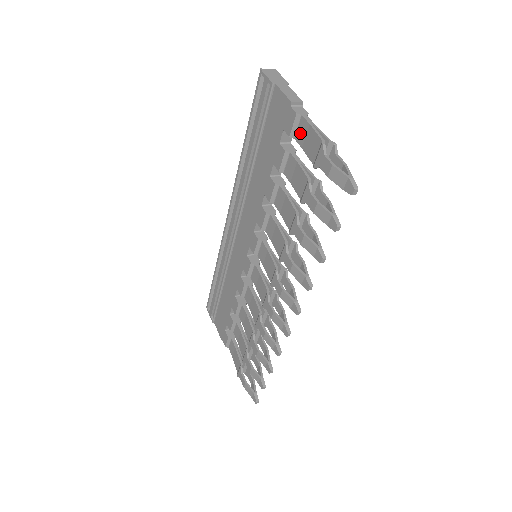
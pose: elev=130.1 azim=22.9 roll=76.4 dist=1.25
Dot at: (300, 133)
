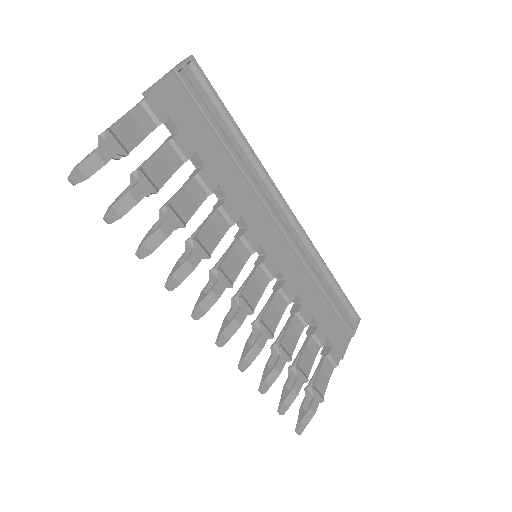
Dot at: (142, 123)
